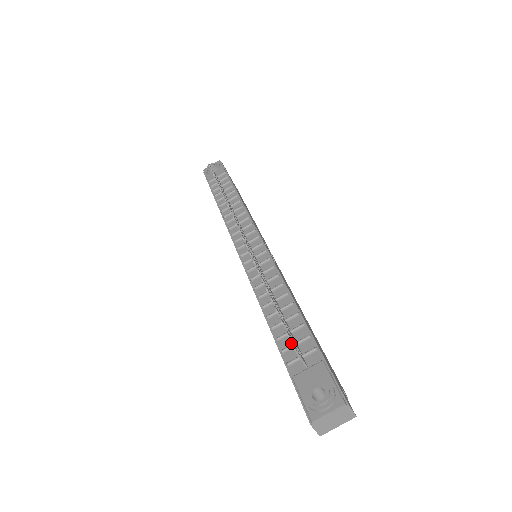
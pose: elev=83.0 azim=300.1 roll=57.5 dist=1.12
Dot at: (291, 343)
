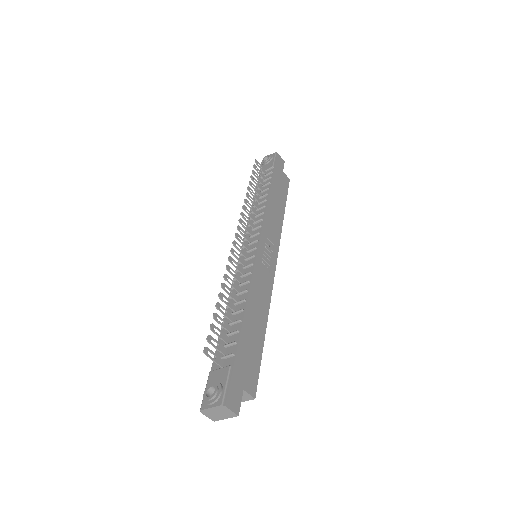
Dot at: (204, 347)
